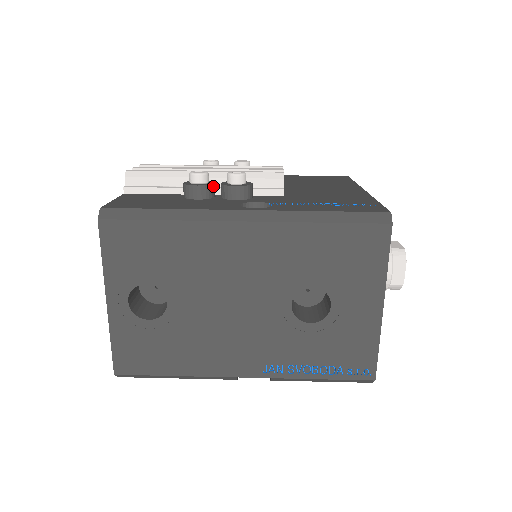
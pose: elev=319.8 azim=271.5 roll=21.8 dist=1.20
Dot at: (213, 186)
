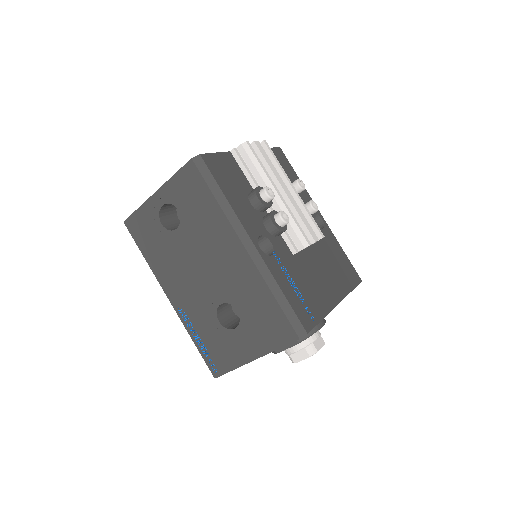
Dot at: (267, 207)
